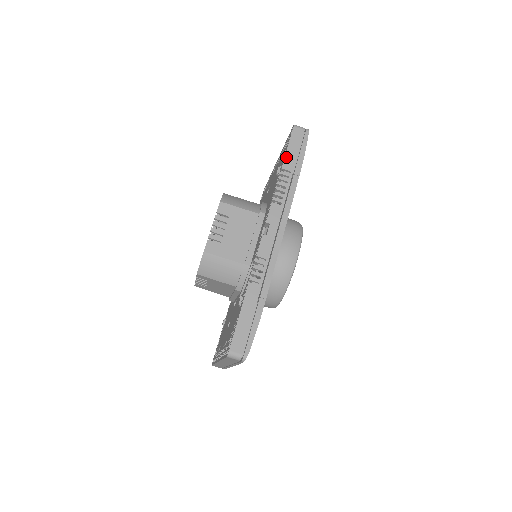
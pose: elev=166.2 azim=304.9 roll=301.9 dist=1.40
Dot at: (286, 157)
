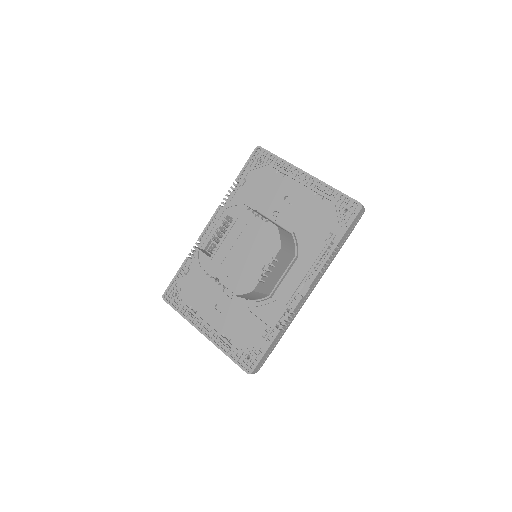
Dot at: (344, 236)
